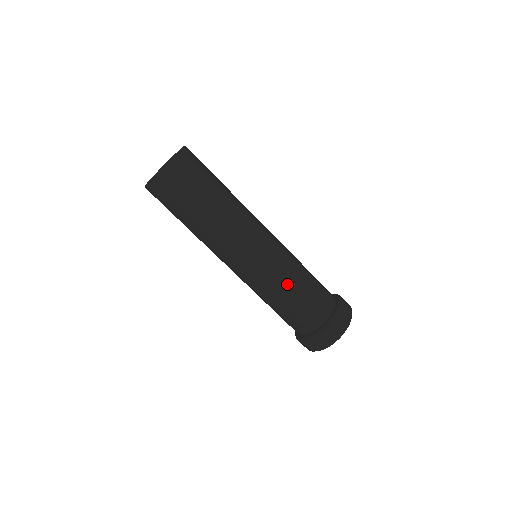
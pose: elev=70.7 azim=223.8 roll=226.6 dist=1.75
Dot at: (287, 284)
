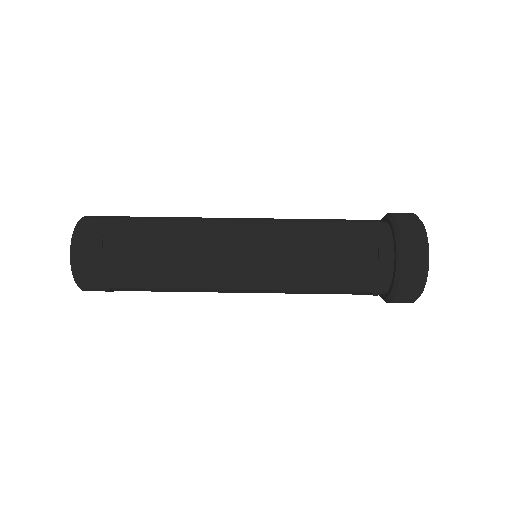
Dot at: (306, 220)
